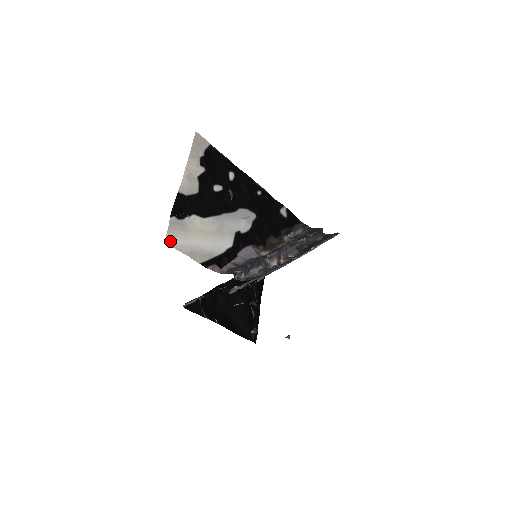
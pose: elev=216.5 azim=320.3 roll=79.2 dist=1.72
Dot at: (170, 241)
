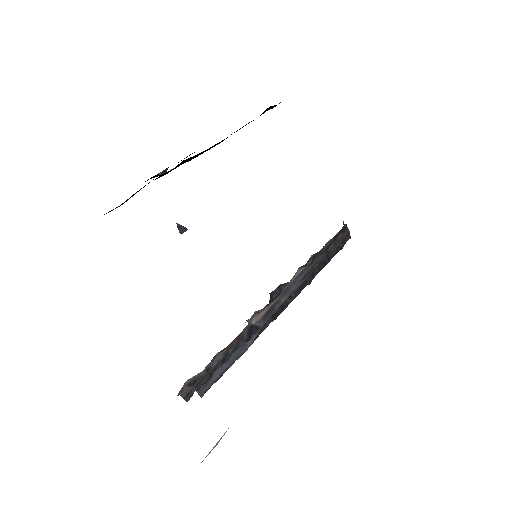
Dot at: occluded
